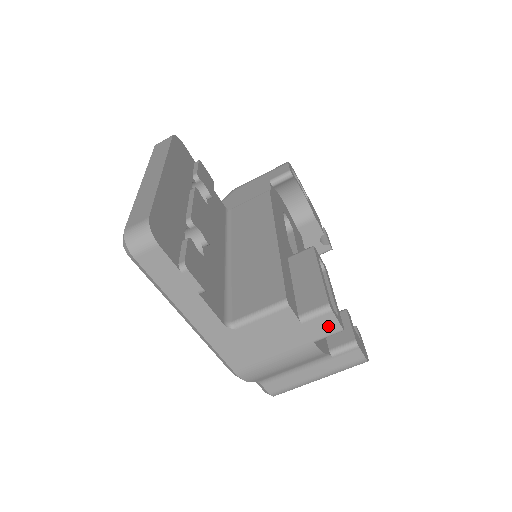
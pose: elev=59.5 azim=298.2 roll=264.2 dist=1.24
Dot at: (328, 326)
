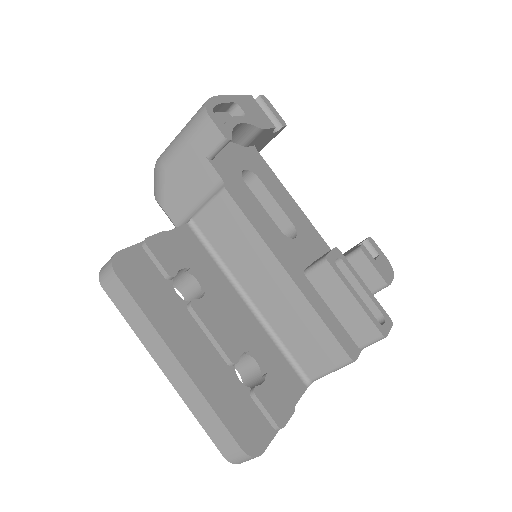
Dot at: occluded
